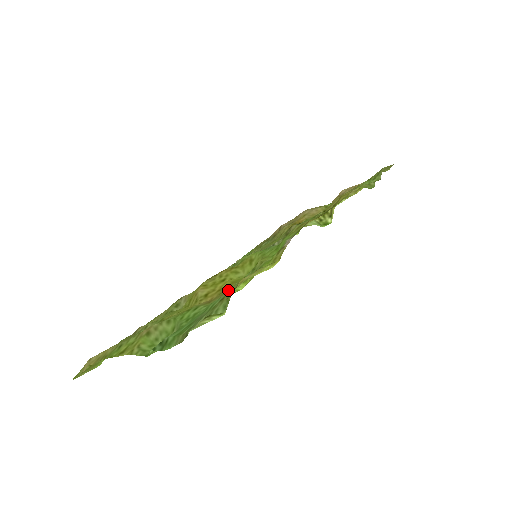
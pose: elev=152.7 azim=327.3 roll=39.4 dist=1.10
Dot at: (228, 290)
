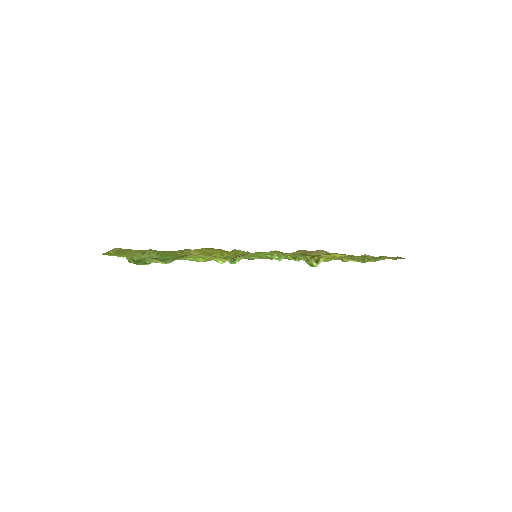
Dot at: occluded
